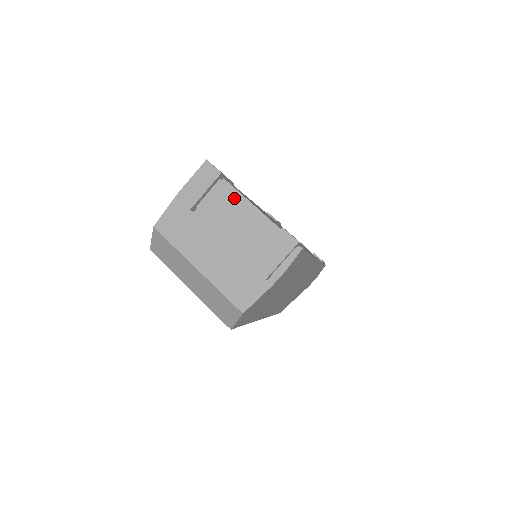
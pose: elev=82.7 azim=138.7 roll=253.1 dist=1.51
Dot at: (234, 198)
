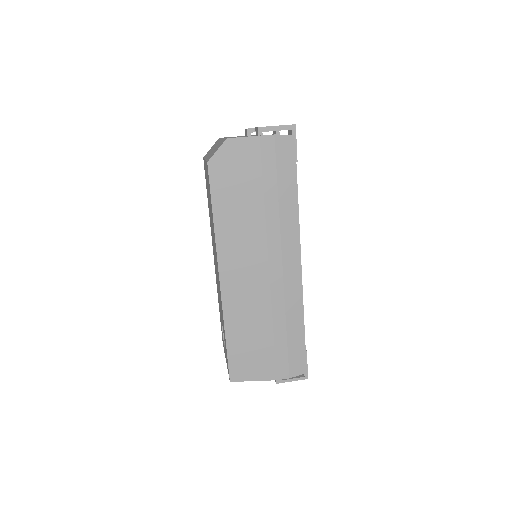
Dot at: occluded
